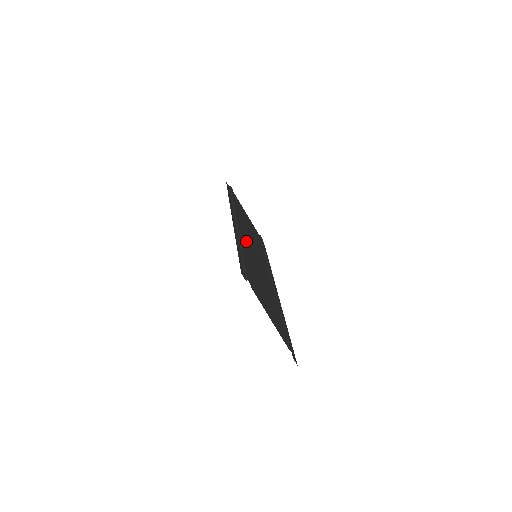
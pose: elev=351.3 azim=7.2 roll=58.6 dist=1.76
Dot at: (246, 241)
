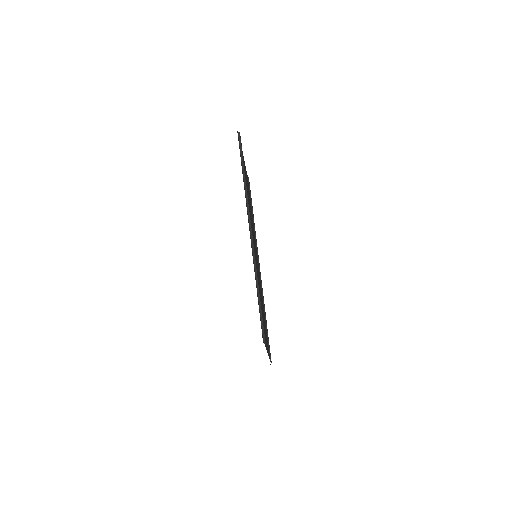
Dot at: occluded
